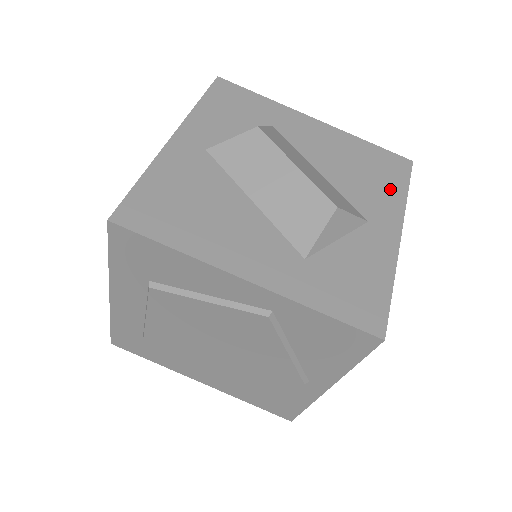
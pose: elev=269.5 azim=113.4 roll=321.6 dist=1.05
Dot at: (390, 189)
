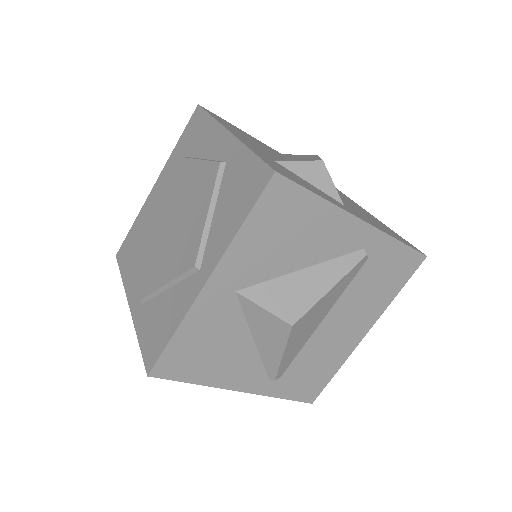
Dot at: (385, 230)
